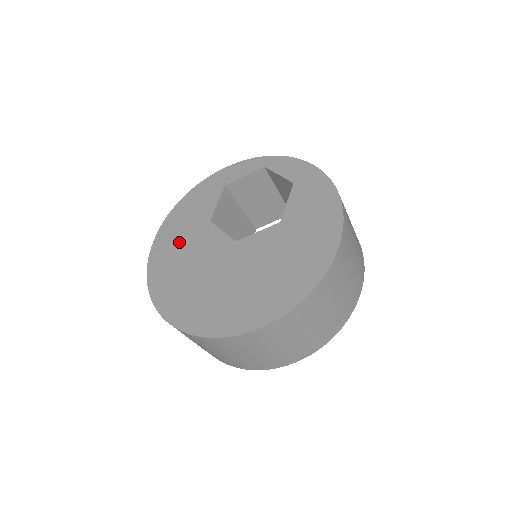
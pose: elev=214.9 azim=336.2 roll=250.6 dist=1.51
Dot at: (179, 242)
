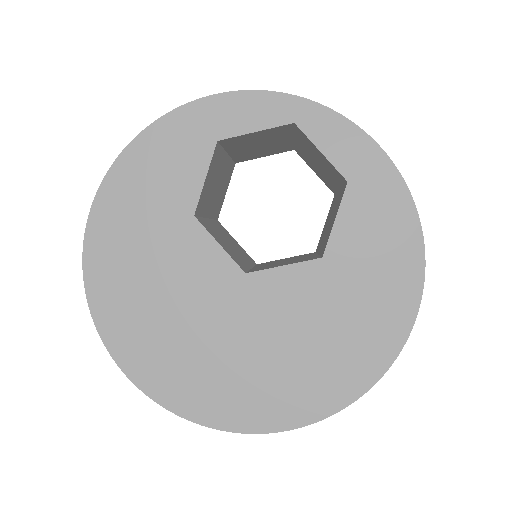
Dot at: (139, 245)
